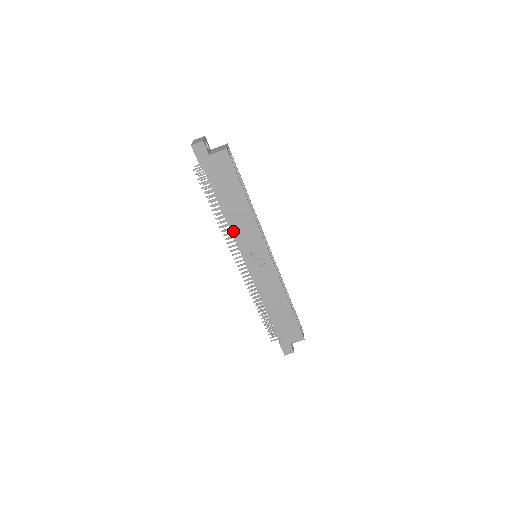
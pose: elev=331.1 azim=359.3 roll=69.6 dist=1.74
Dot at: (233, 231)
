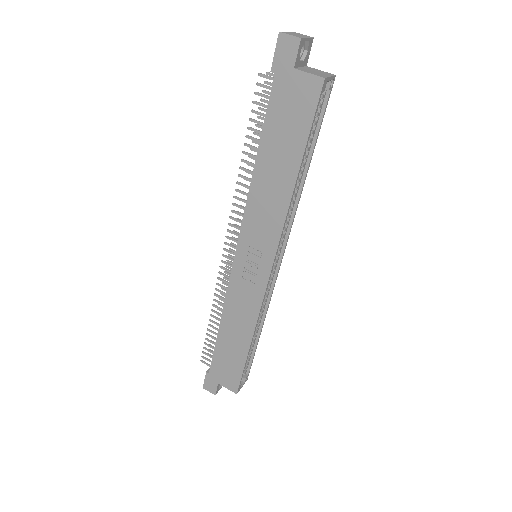
Dot at: (249, 202)
